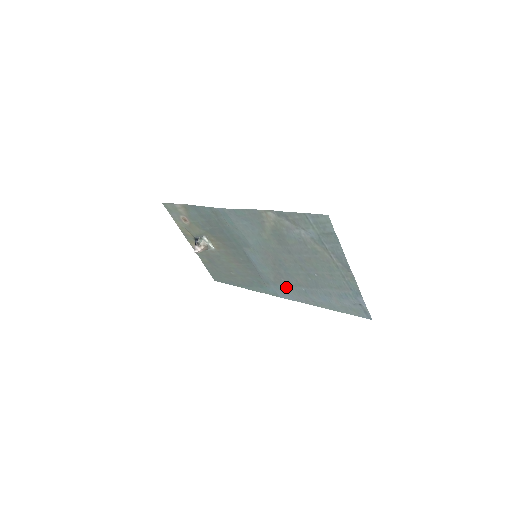
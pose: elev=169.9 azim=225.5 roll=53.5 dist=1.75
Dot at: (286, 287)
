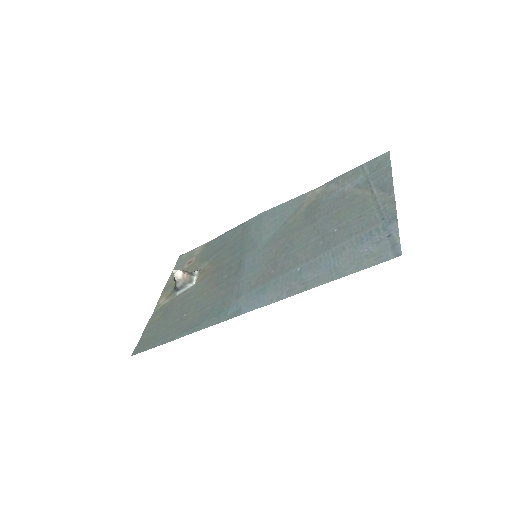
Dot at: (269, 283)
